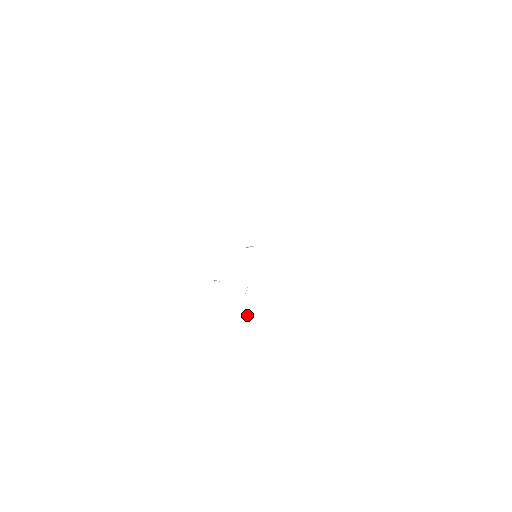
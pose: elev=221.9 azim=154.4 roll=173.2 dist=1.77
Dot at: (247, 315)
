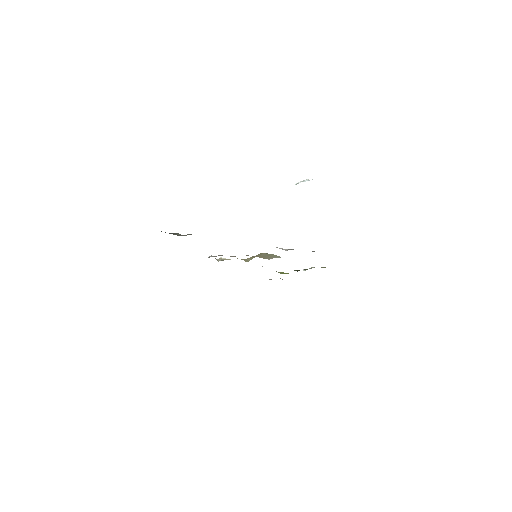
Dot at: (271, 279)
